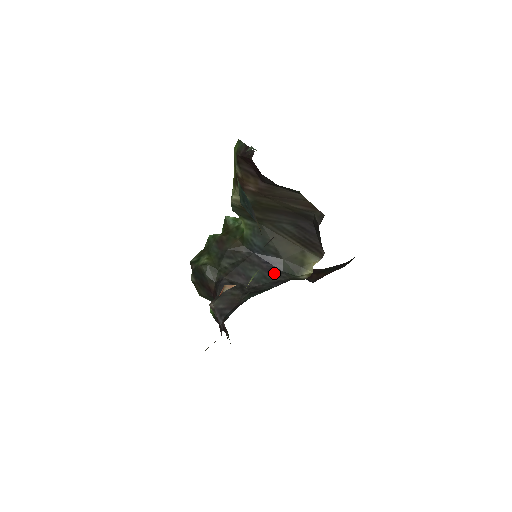
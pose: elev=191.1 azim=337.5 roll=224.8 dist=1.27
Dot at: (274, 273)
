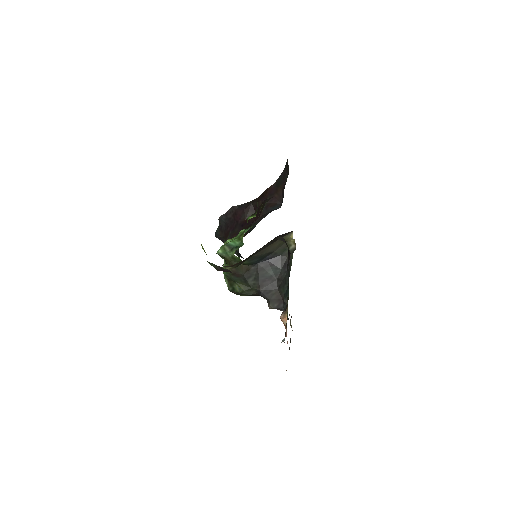
Dot at: (278, 262)
